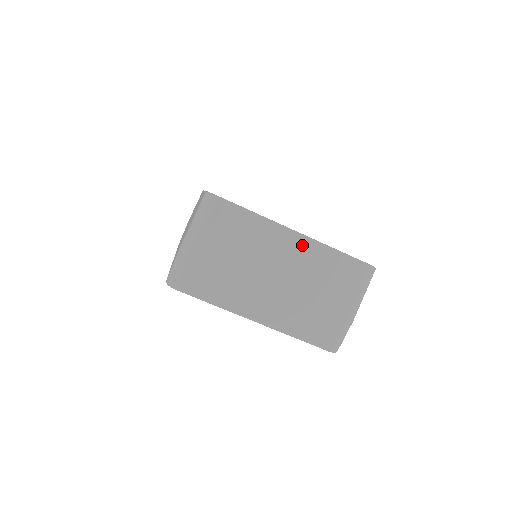
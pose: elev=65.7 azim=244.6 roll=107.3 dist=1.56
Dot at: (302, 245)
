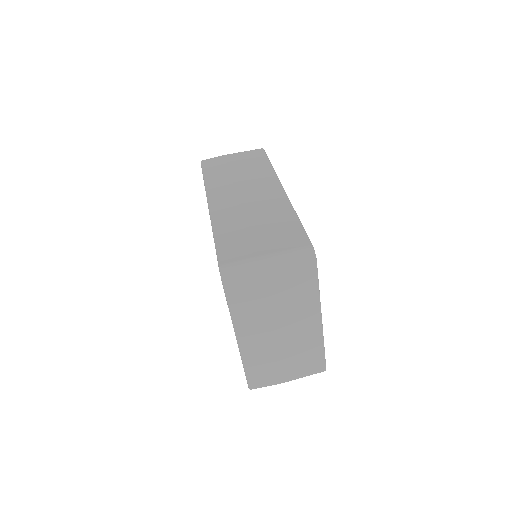
Dot at: (315, 329)
